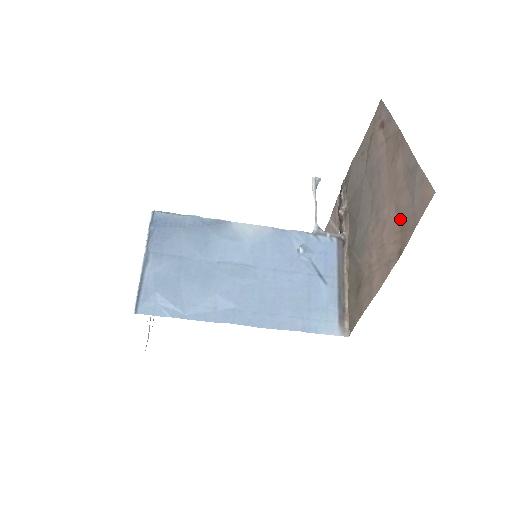
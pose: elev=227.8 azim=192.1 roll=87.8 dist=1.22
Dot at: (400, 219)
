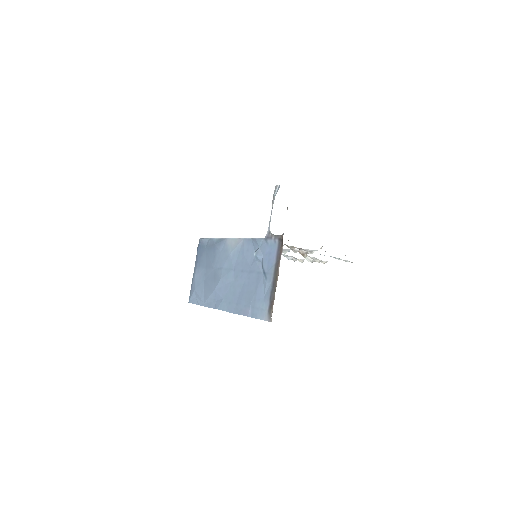
Dot at: occluded
